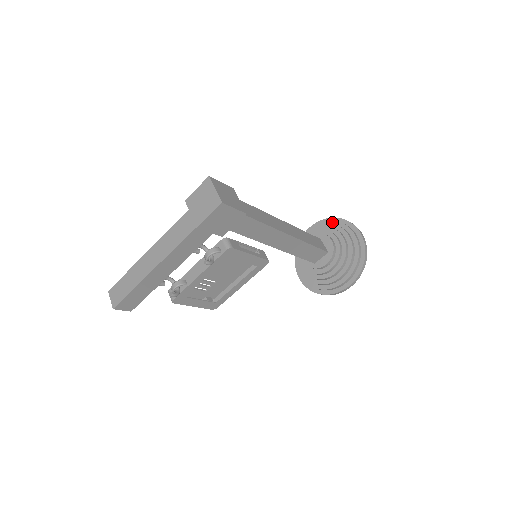
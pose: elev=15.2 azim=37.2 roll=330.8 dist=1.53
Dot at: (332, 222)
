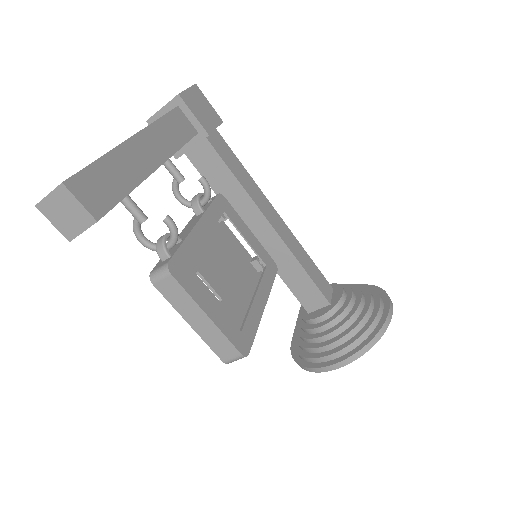
Dot at: occluded
